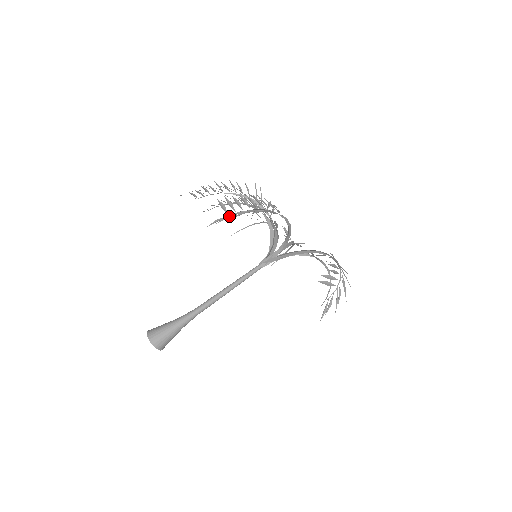
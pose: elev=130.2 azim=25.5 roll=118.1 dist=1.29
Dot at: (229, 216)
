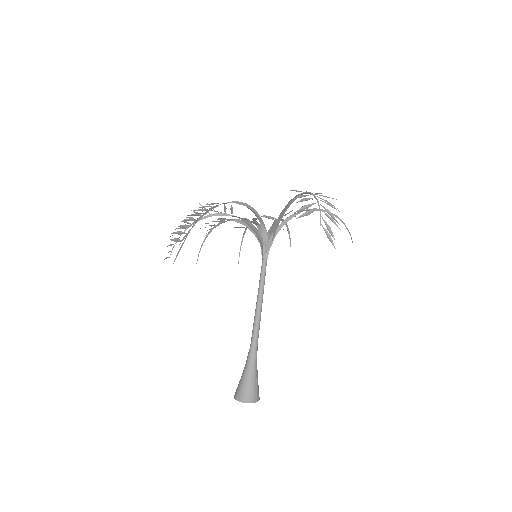
Dot at: (181, 241)
